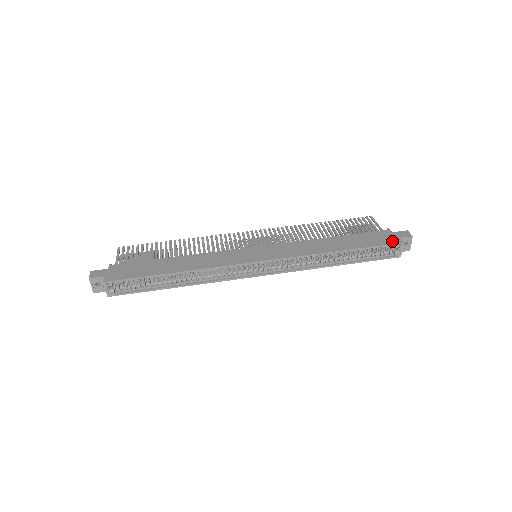
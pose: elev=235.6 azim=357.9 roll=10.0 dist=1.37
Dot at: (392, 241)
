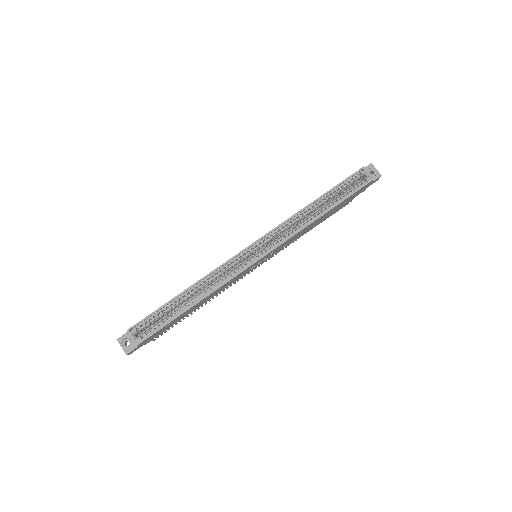
Dot at: (355, 173)
